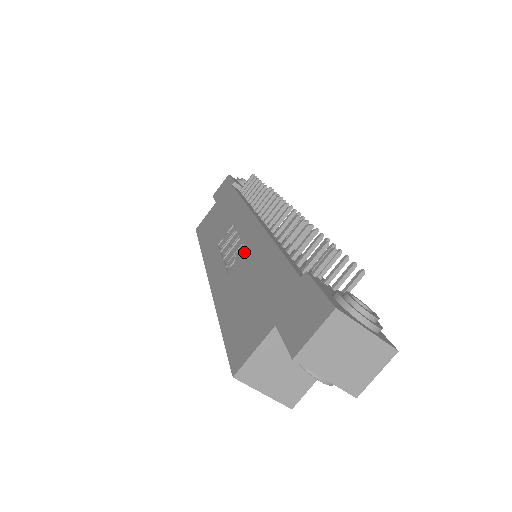
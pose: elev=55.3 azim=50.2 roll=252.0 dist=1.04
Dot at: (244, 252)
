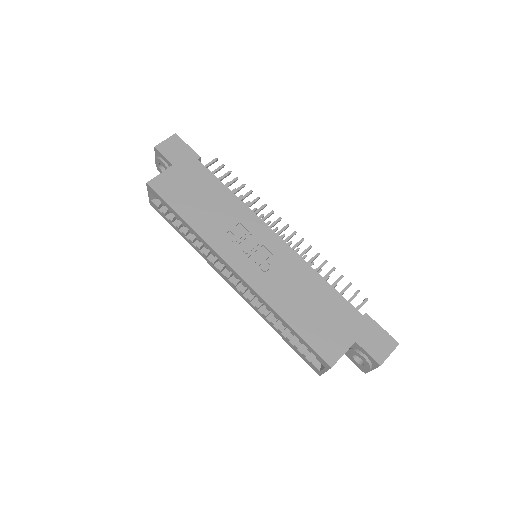
Dot at: (279, 265)
